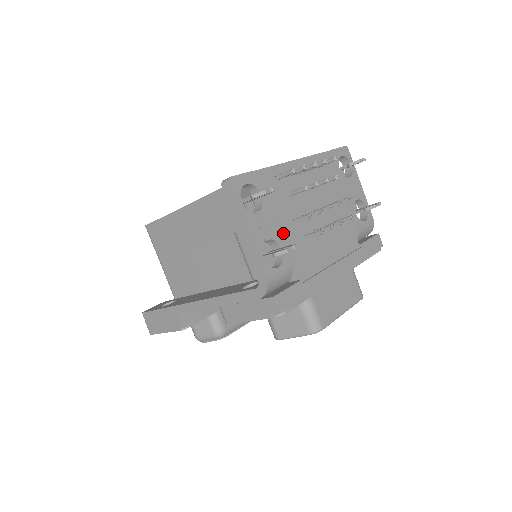
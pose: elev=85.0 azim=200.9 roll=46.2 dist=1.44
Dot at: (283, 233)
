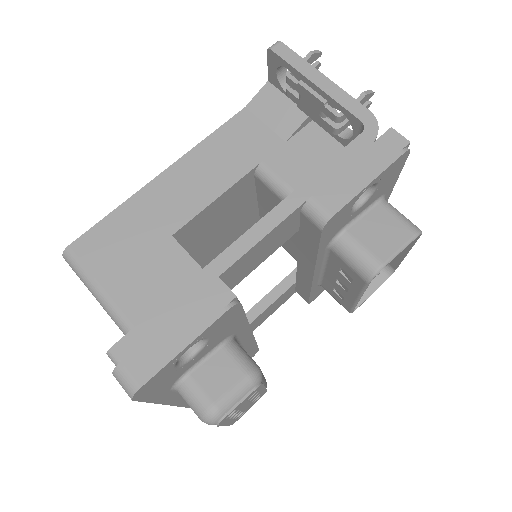
Dot at: occluded
